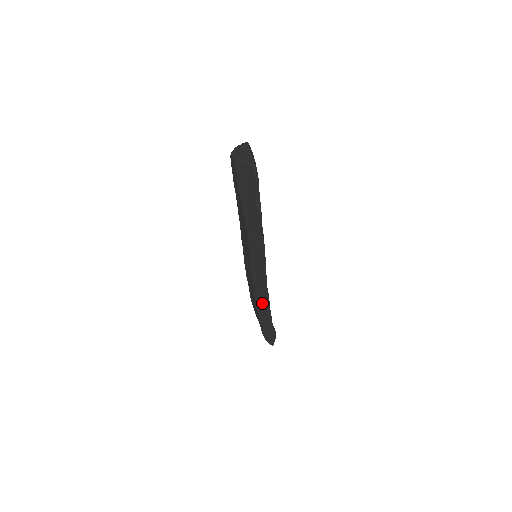
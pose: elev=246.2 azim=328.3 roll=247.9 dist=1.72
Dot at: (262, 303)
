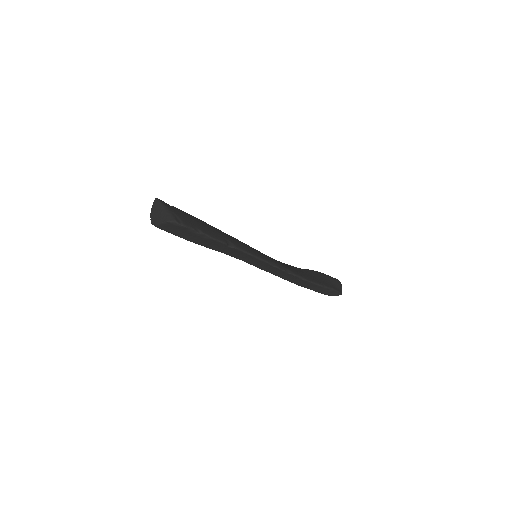
Dot at: (297, 281)
